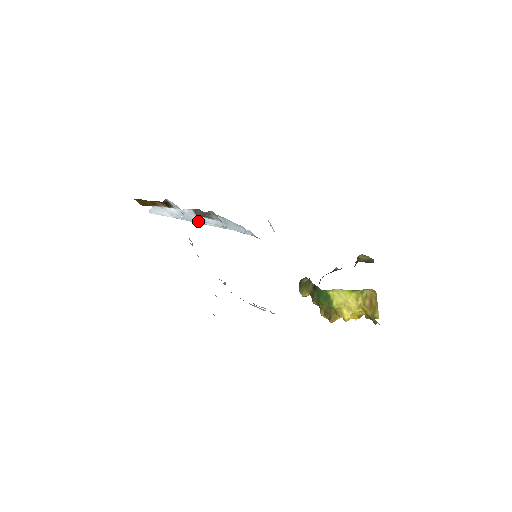
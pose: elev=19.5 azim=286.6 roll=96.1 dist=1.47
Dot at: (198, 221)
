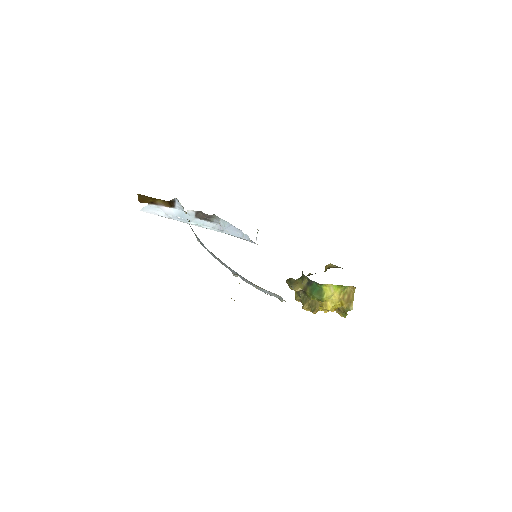
Dot at: (194, 223)
